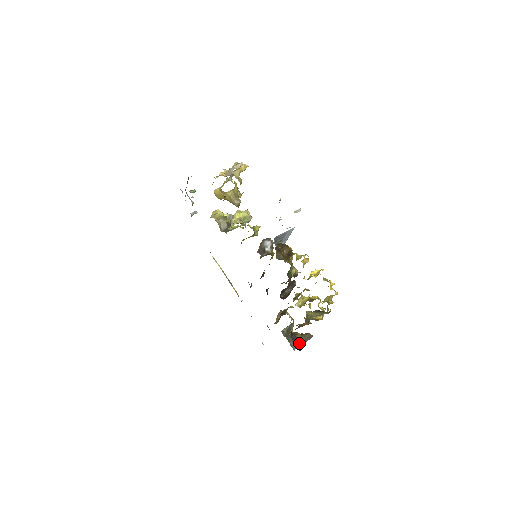
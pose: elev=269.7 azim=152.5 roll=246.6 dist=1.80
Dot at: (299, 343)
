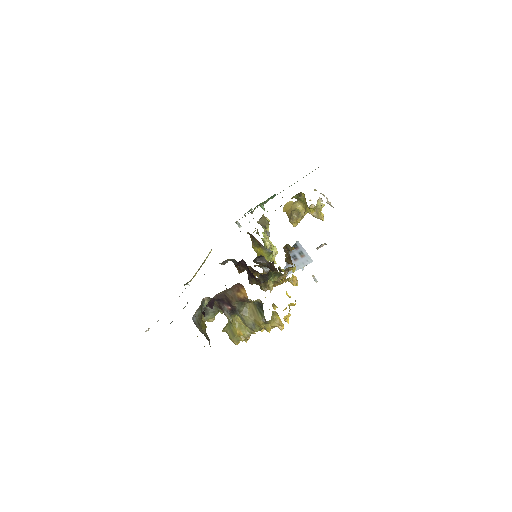
Dot at: (199, 326)
